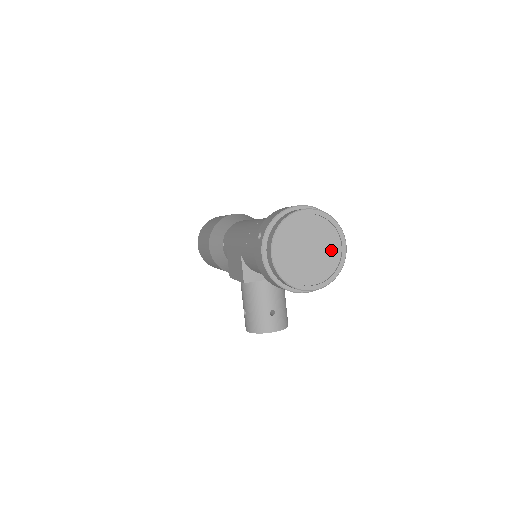
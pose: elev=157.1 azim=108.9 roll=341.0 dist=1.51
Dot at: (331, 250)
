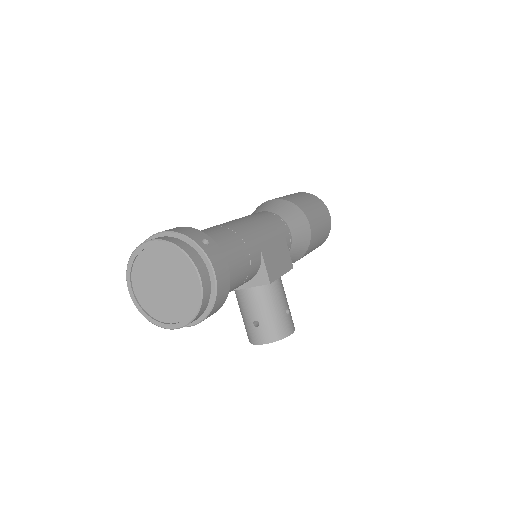
Dot at: (185, 284)
